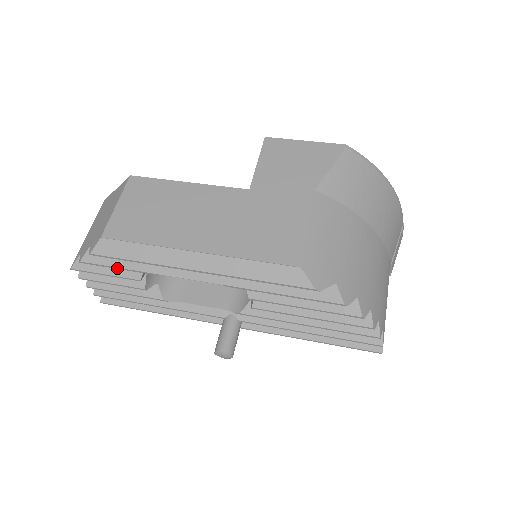
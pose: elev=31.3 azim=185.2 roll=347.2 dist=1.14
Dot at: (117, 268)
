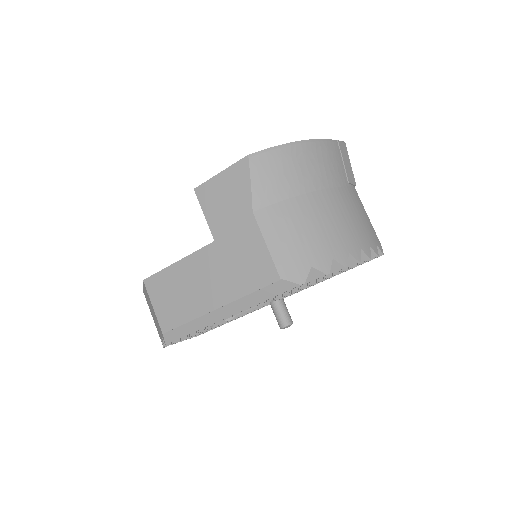
Dot at: occluded
